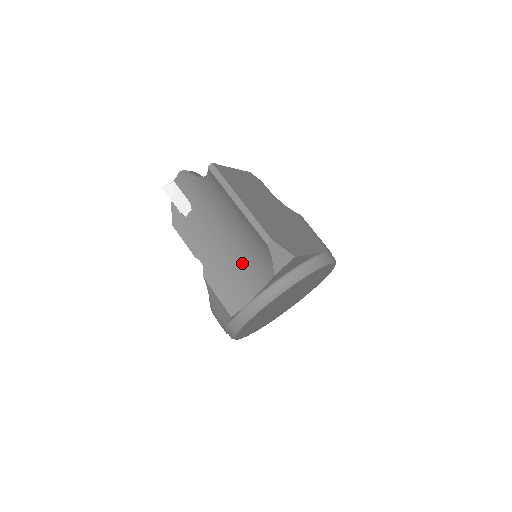
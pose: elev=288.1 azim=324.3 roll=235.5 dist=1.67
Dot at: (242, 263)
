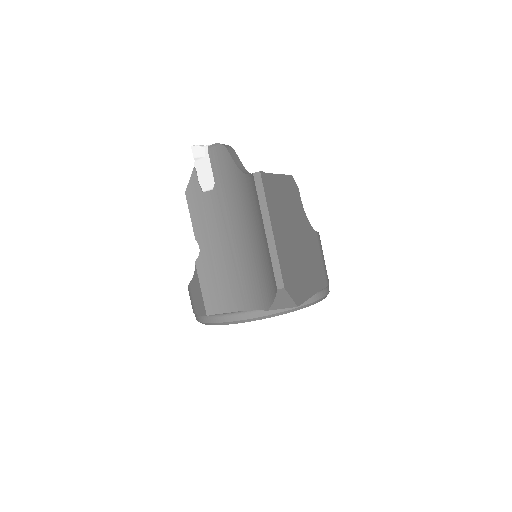
Dot at: (241, 275)
